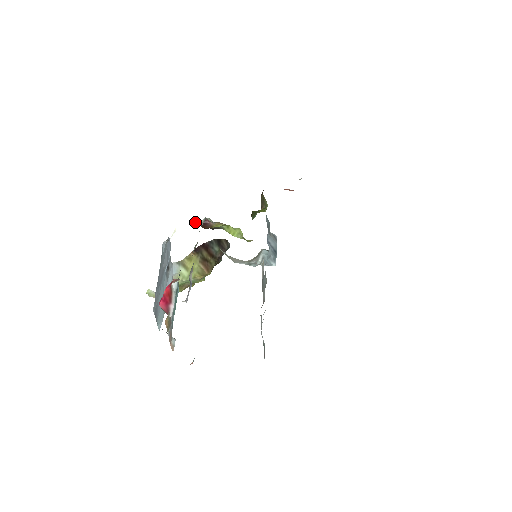
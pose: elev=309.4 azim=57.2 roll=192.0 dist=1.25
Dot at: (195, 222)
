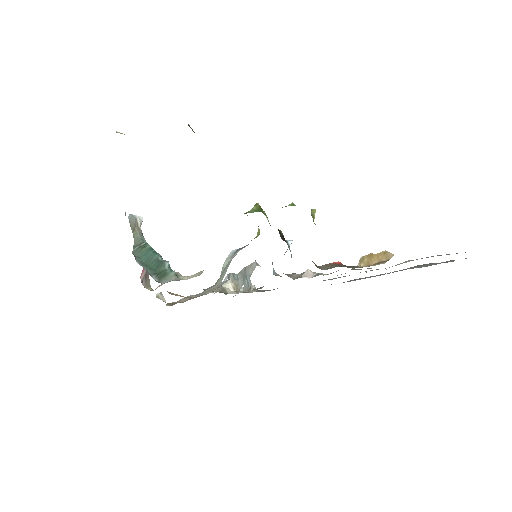
Dot at: occluded
